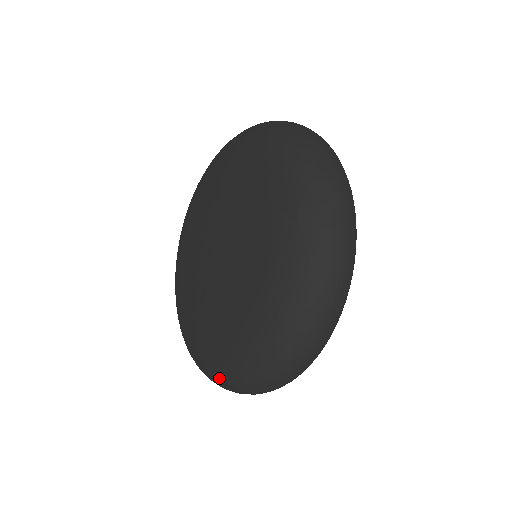
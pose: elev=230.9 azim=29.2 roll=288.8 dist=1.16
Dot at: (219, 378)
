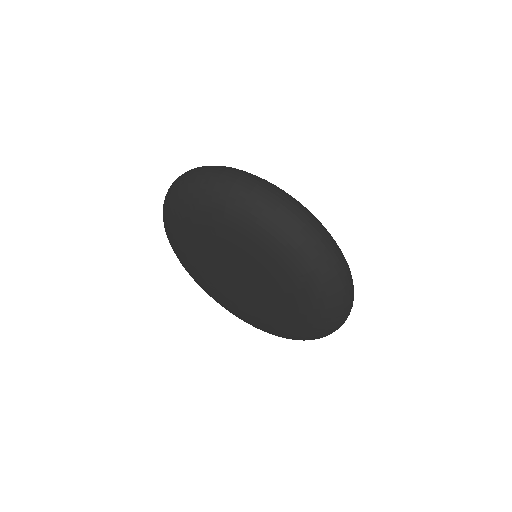
Dot at: occluded
